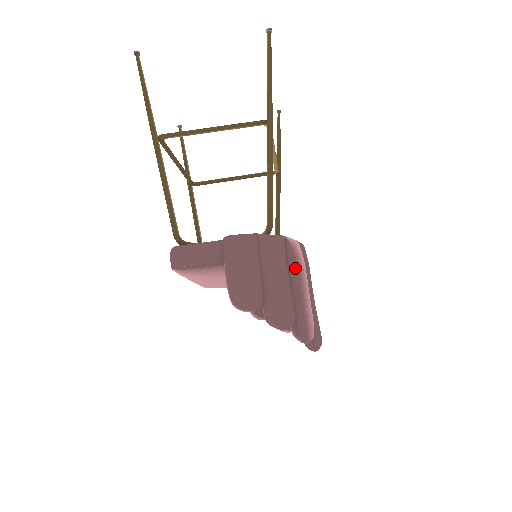
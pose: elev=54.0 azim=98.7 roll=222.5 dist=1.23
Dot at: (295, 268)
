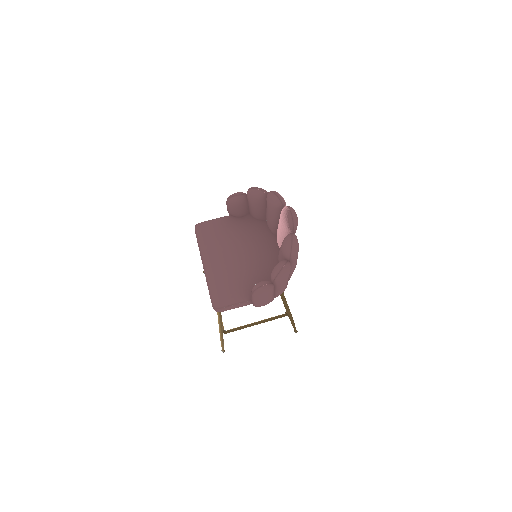
Dot at: occluded
